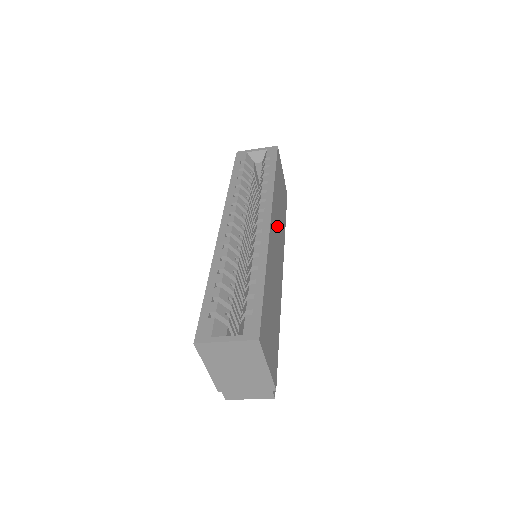
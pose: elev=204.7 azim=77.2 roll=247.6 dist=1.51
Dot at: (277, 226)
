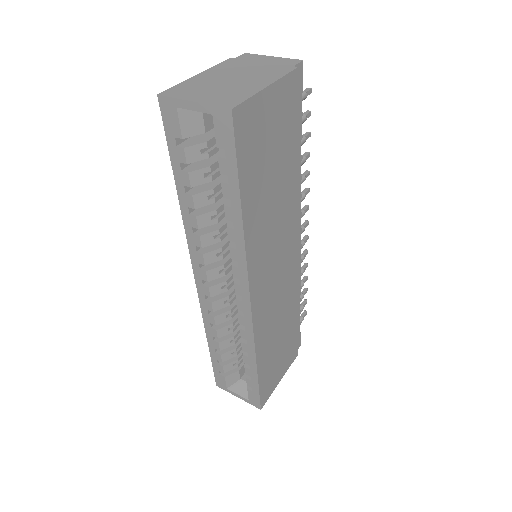
Dot at: (270, 251)
